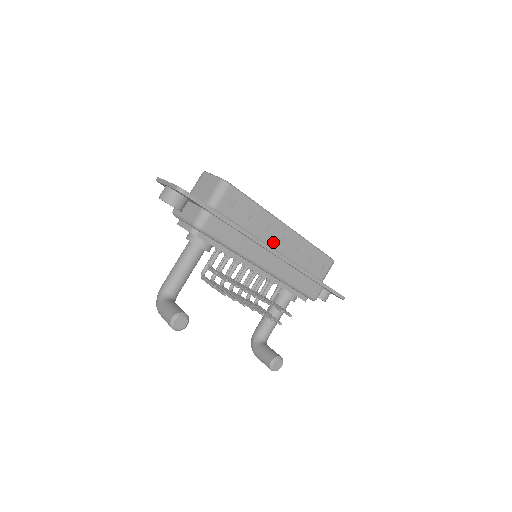
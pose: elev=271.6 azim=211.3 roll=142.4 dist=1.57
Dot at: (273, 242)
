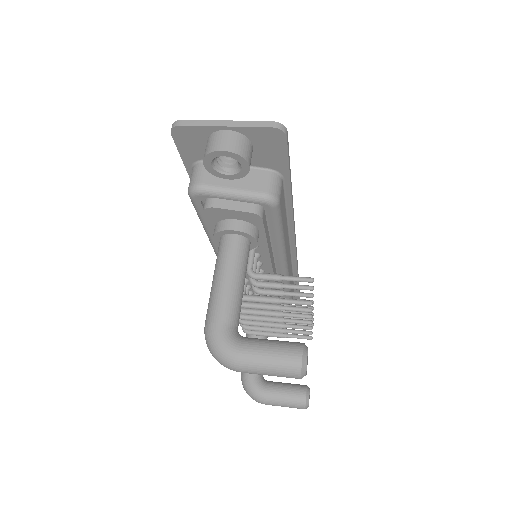
Dot at: occluded
